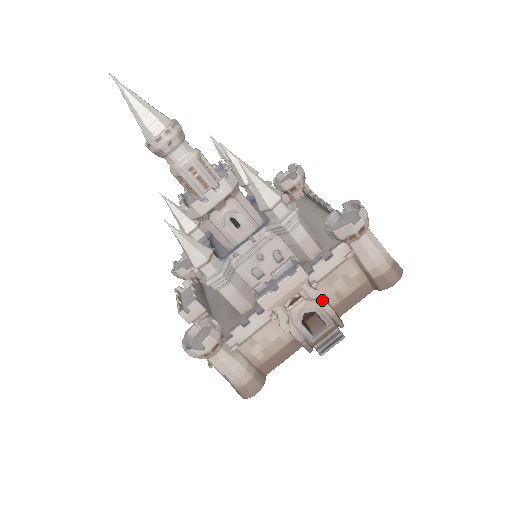
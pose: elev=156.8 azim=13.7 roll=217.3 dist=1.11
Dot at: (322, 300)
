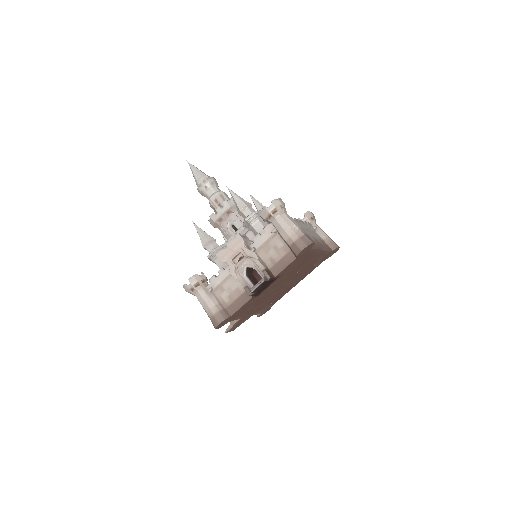
Dot at: (254, 257)
